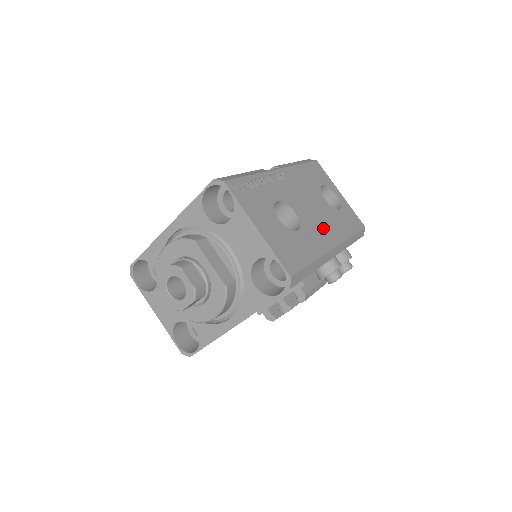
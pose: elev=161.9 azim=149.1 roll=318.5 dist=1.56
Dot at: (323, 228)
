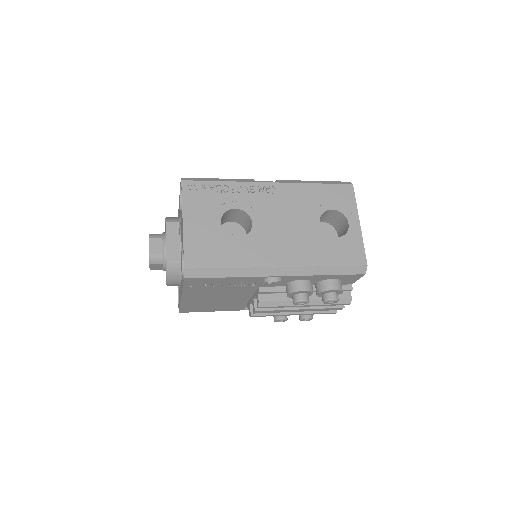
Dot at: (282, 246)
